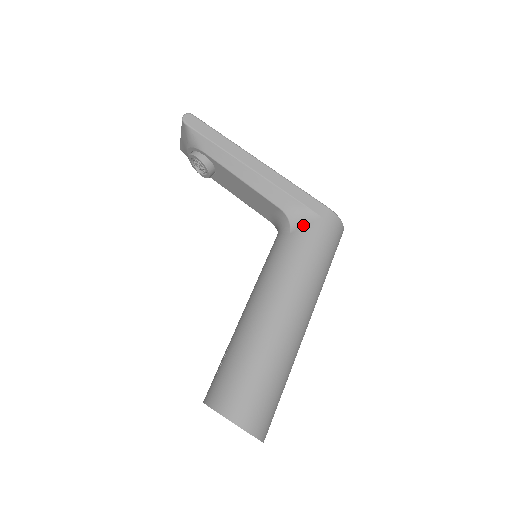
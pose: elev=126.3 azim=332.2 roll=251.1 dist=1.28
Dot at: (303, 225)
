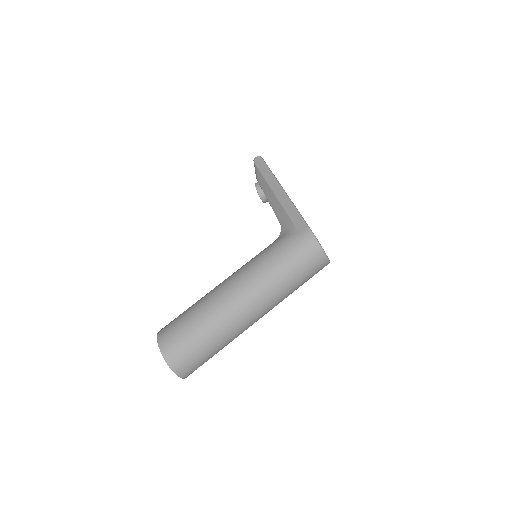
Dot at: (284, 235)
